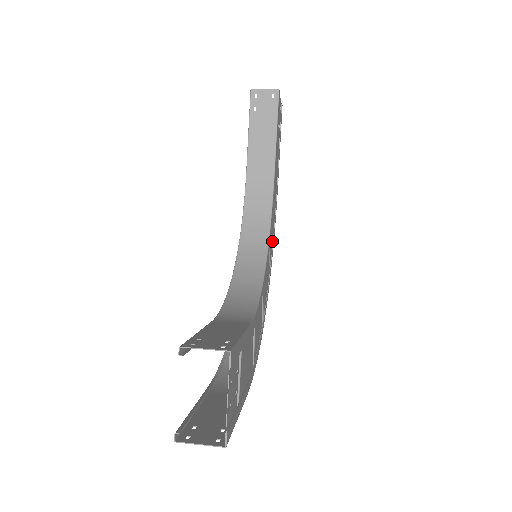
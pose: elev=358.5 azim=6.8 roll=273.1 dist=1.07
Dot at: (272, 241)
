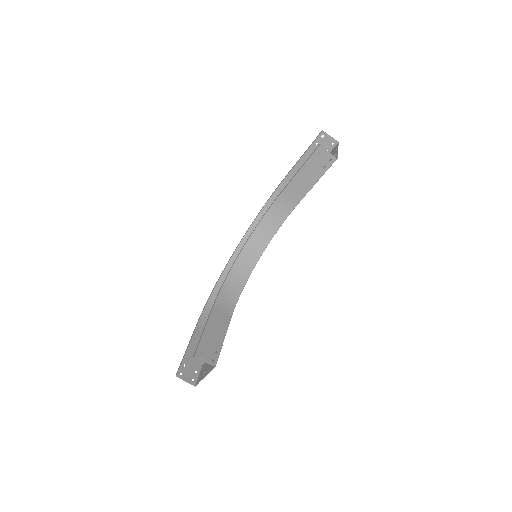
Dot at: occluded
